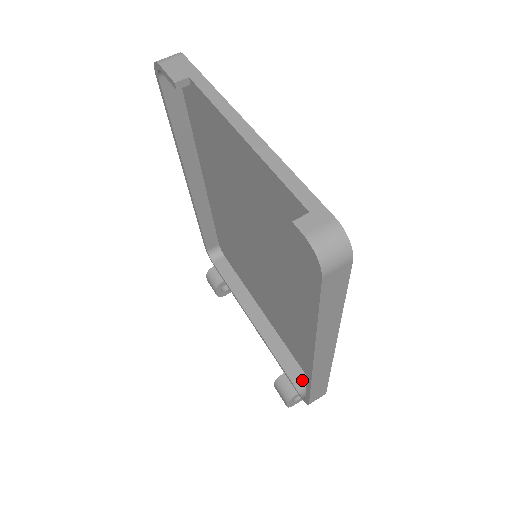
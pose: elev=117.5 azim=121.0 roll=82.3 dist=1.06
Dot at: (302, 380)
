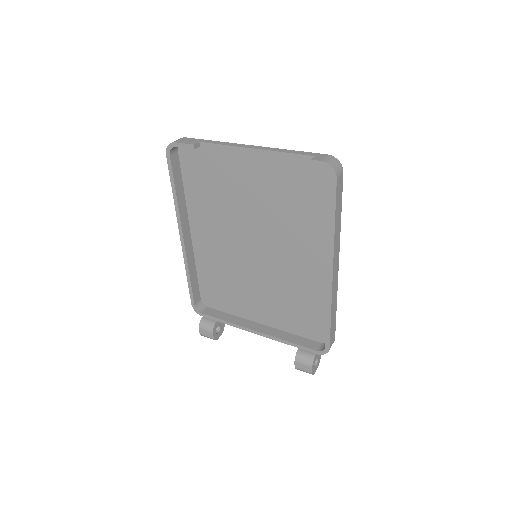
Dot at: (314, 344)
